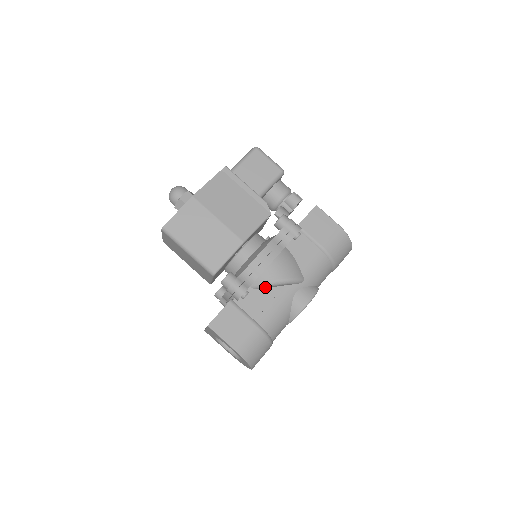
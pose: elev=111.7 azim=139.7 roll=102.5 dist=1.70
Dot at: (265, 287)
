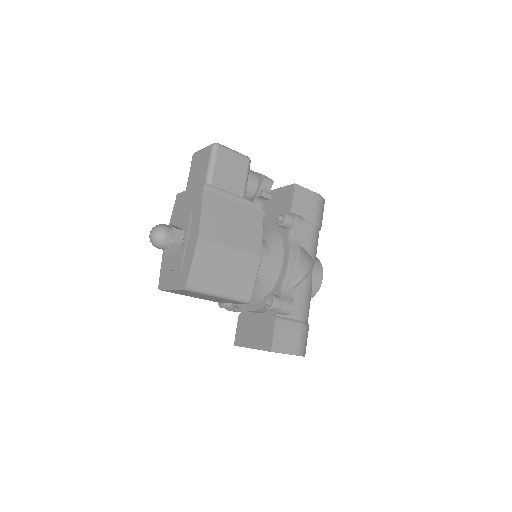
Dot at: (294, 287)
